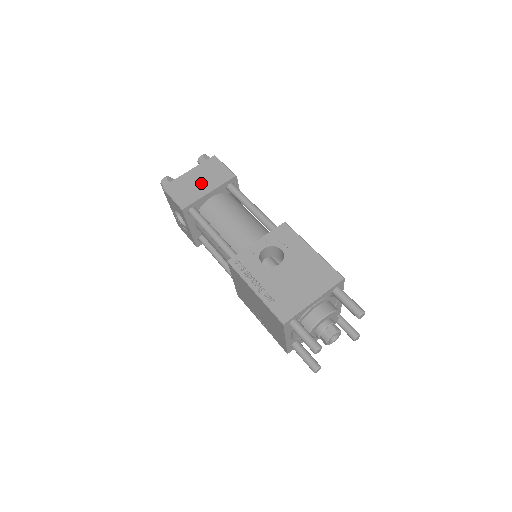
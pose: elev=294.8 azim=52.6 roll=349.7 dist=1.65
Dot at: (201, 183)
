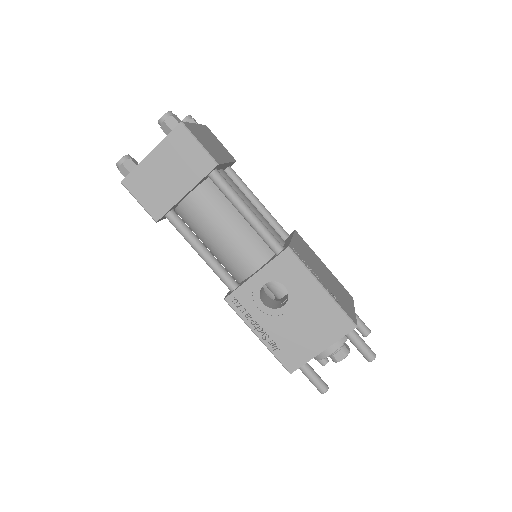
Dot at: (171, 178)
